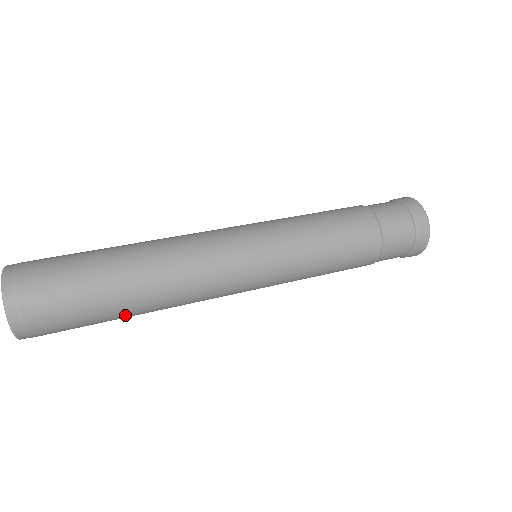
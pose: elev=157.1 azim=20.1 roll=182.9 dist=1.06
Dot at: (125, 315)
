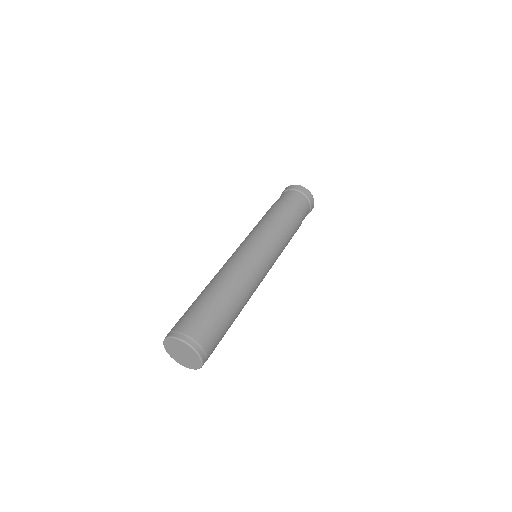
Dot at: occluded
